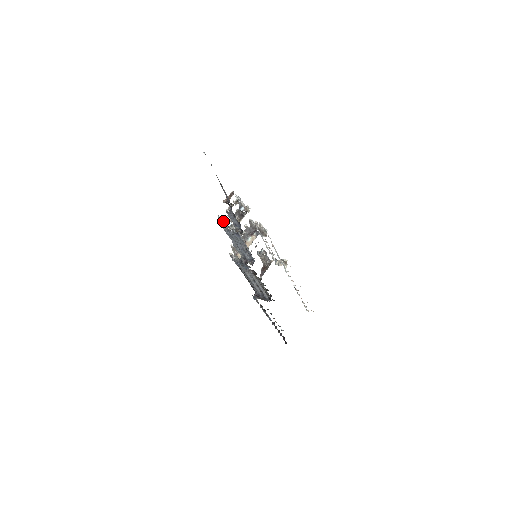
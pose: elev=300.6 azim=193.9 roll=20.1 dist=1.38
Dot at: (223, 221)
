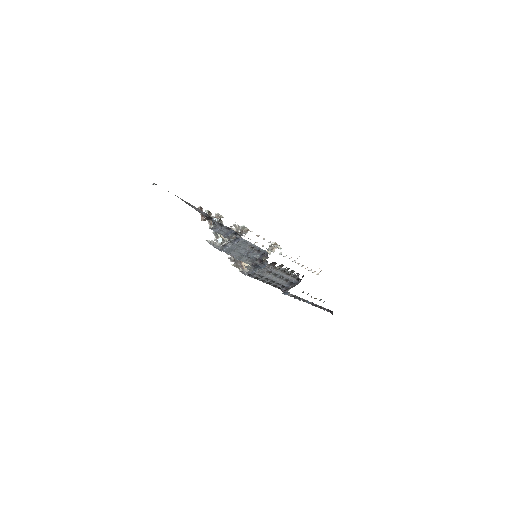
Dot at: (214, 242)
